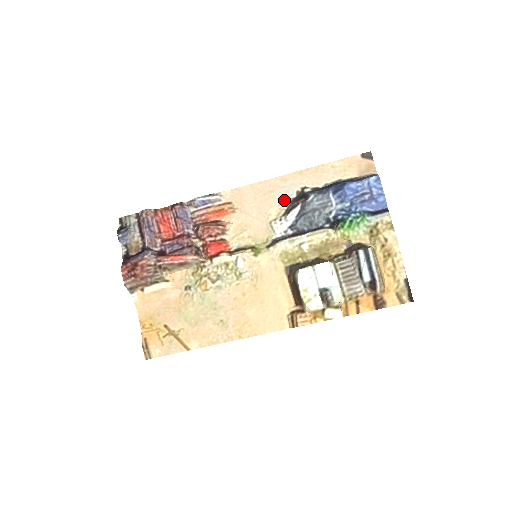
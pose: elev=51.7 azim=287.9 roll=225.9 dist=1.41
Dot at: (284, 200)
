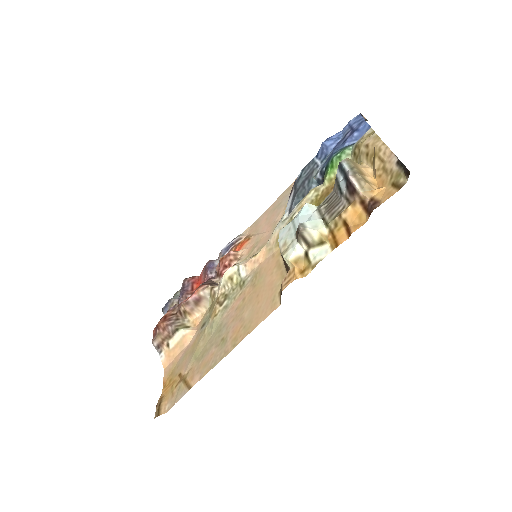
Dot at: occluded
